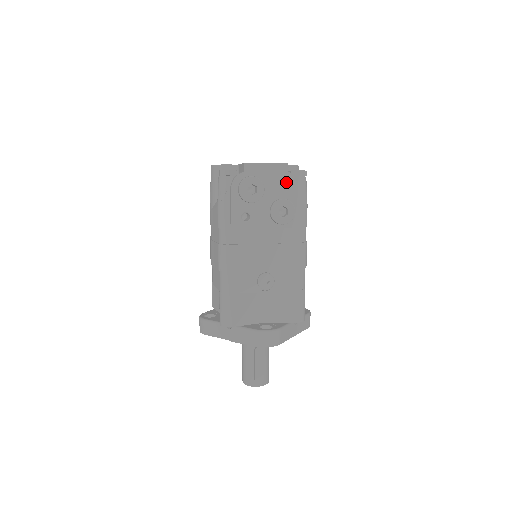
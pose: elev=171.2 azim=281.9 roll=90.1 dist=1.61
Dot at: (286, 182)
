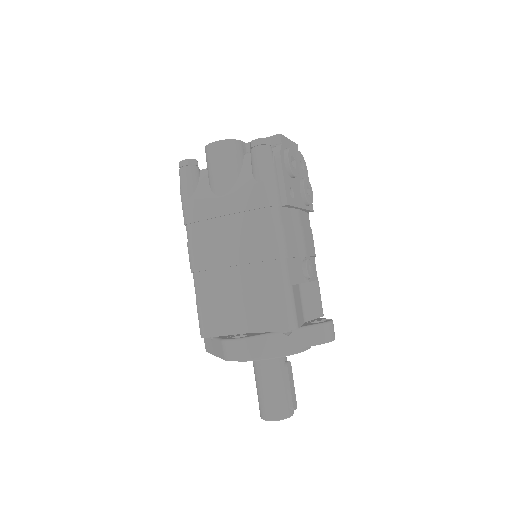
Dot at: occluded
